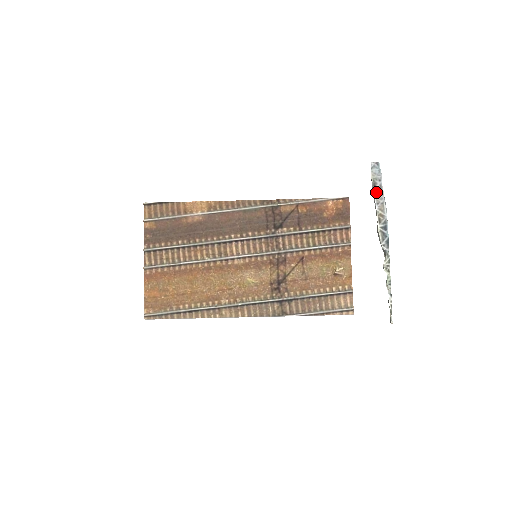
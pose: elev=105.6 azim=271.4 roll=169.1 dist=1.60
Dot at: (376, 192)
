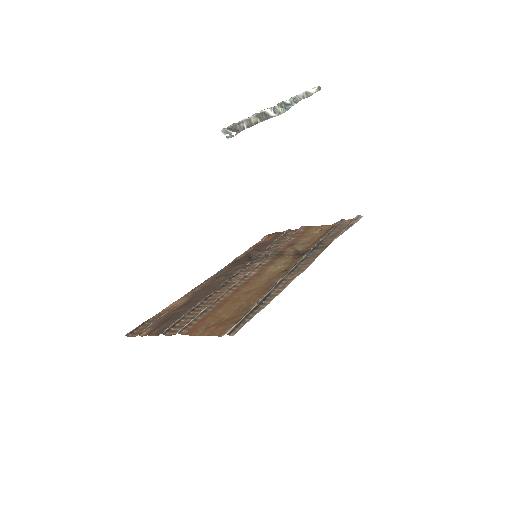
Dot at: (238, 123)
